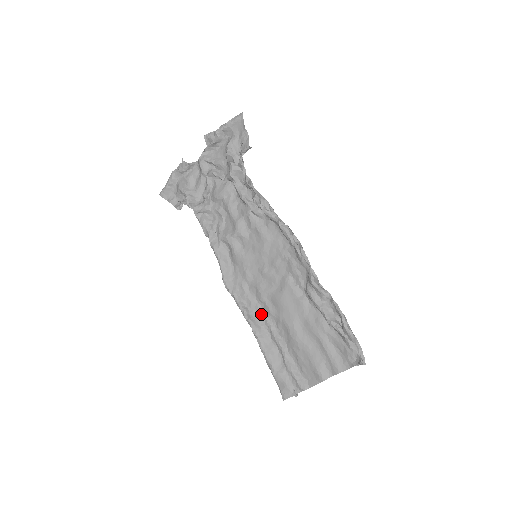
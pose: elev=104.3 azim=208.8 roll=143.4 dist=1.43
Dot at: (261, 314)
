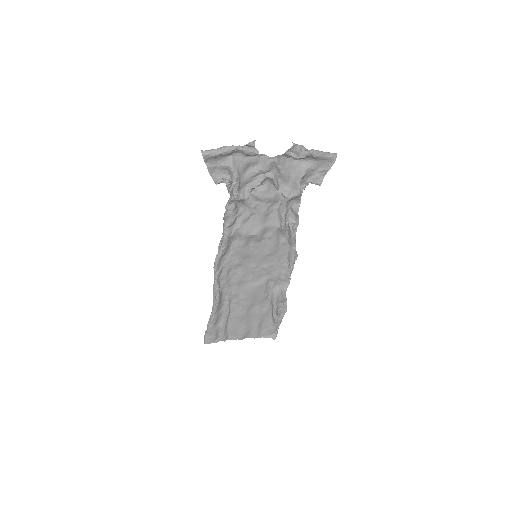
Dot at: (227, 291)
